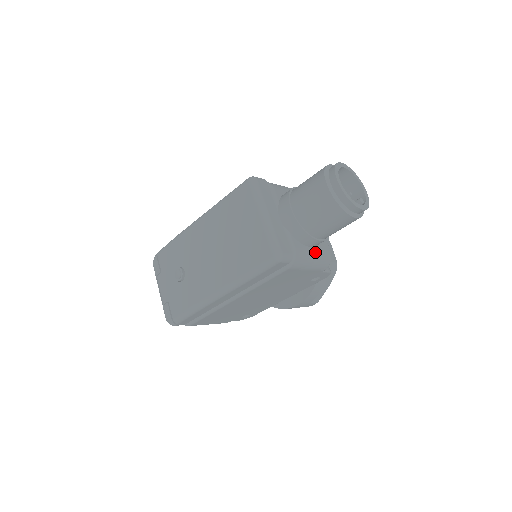
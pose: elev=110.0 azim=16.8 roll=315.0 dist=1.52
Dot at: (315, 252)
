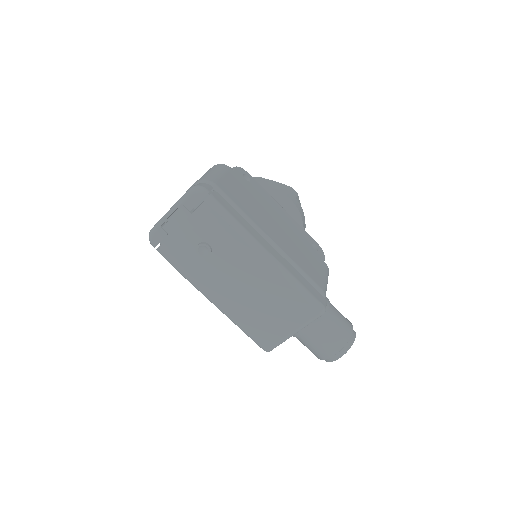
Dot at: occluded
